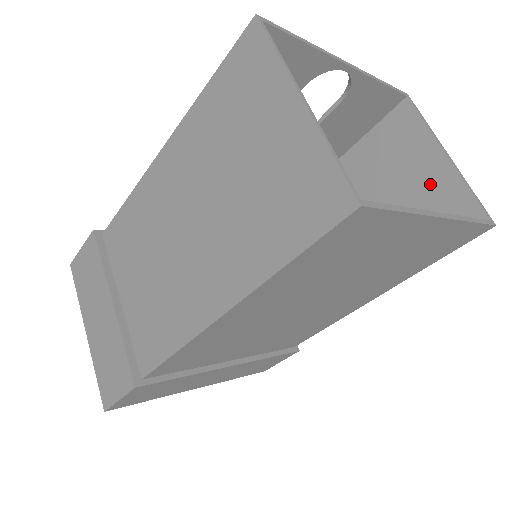
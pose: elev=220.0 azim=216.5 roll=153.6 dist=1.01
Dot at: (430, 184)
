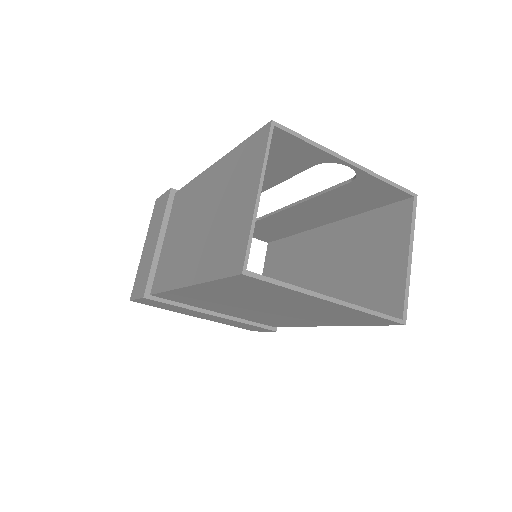
Dot at: (389, 270)
